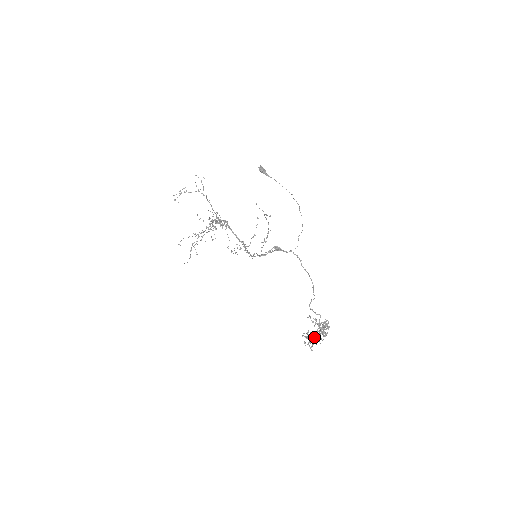
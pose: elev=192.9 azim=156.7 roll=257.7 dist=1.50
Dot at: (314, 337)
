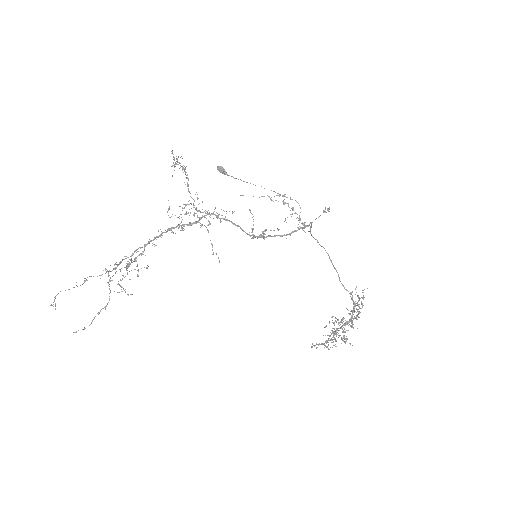
Dot at: (332, 339)
